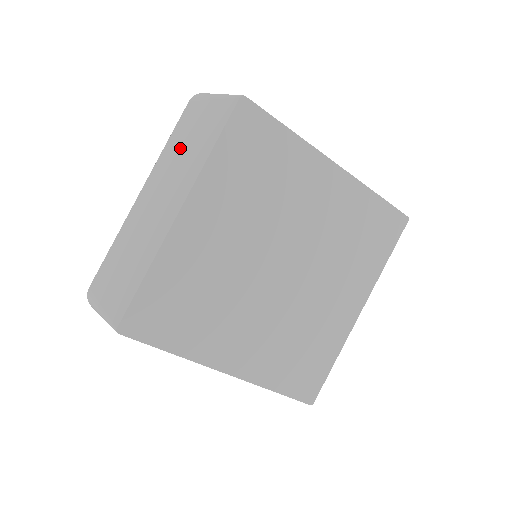
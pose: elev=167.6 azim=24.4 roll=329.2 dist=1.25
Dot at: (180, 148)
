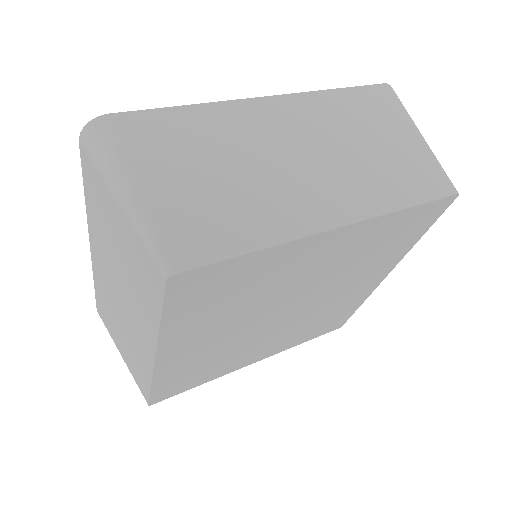
Dot at: (111, 245)
